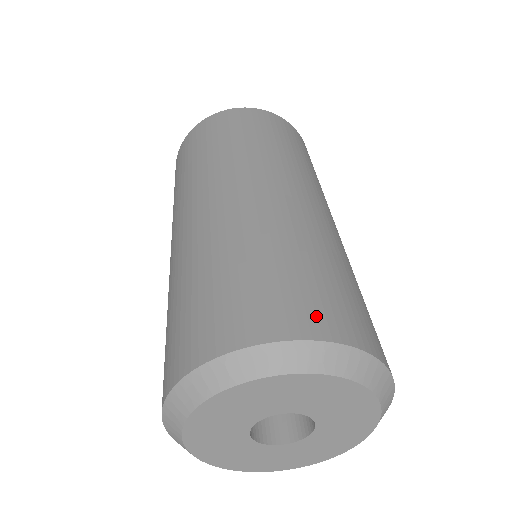
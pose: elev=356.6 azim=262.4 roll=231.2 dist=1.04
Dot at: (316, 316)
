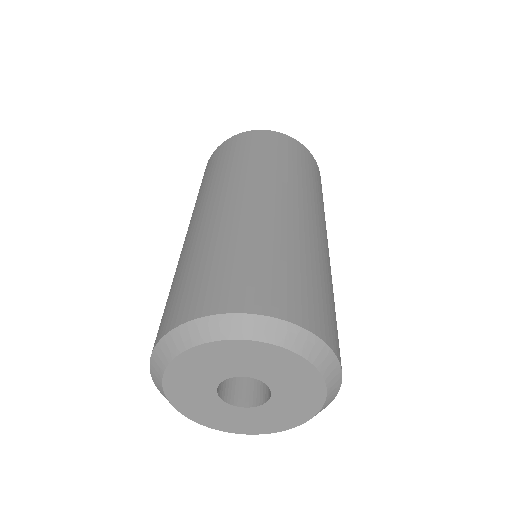
Dot at: (197, 301)
